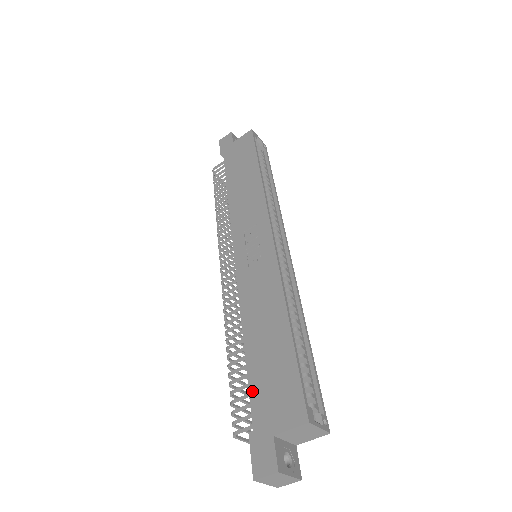
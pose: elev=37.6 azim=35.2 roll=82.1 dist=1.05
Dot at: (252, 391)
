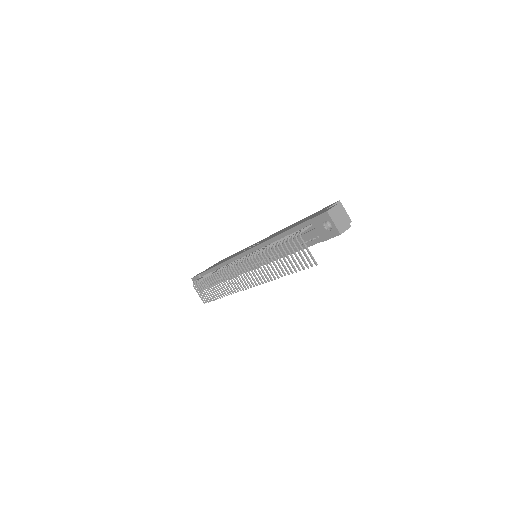
Dot at: (299, 224)
